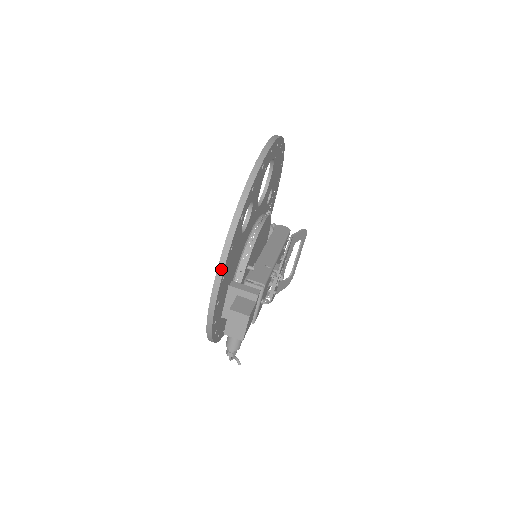
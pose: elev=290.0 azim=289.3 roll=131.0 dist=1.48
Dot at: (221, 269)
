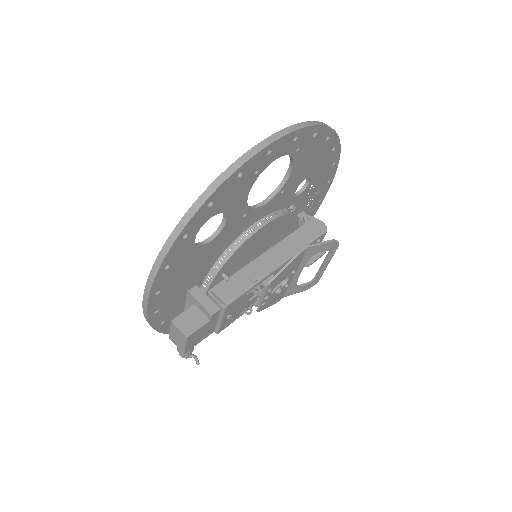
Dot at: (149, 286)
